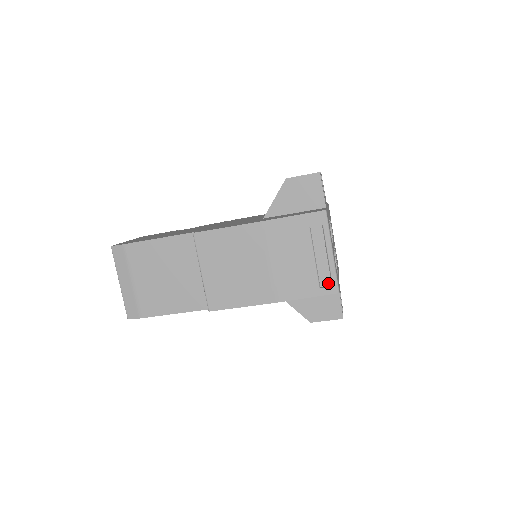
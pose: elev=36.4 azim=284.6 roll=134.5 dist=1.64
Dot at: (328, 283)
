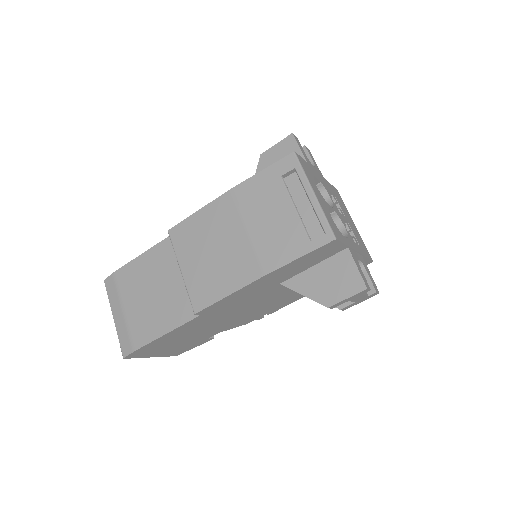
Dot at: (321, 234)
